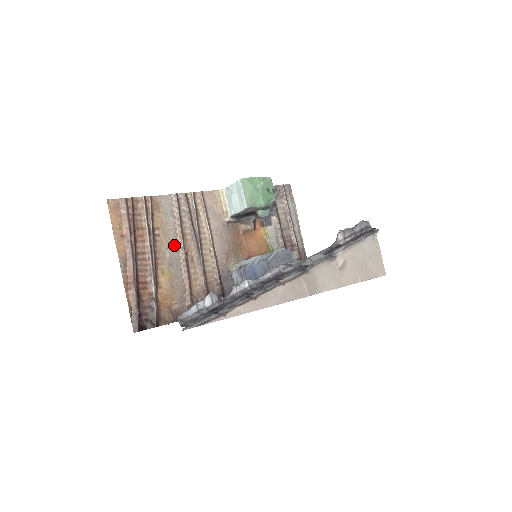
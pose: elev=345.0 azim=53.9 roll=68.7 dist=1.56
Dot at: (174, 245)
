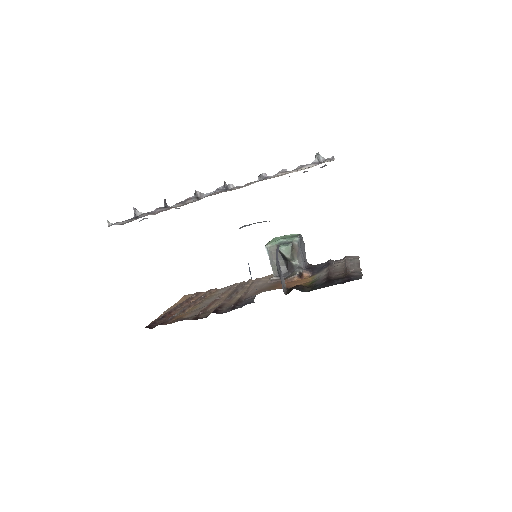
Dot at: (214, 298)
